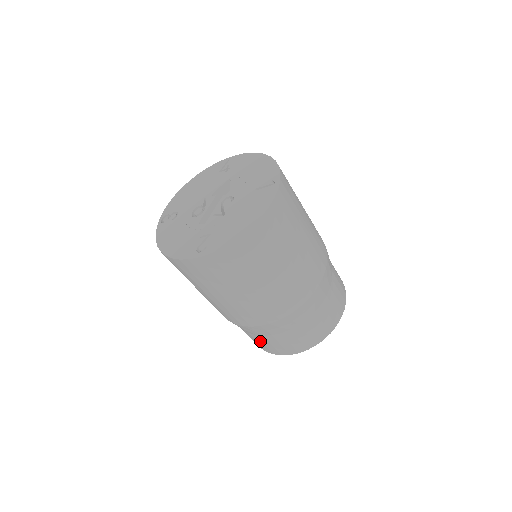
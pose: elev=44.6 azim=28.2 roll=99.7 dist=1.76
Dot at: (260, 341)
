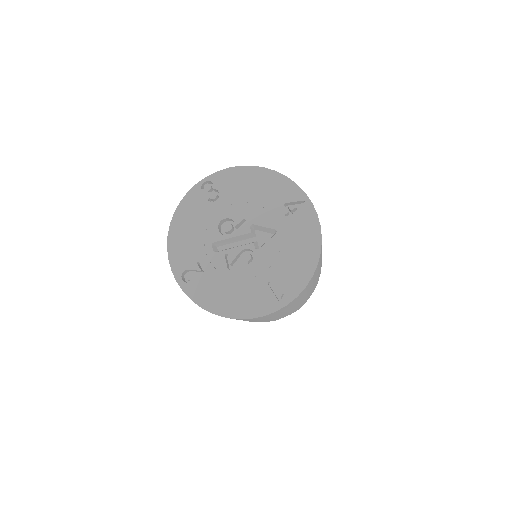
Dot at: occluded
